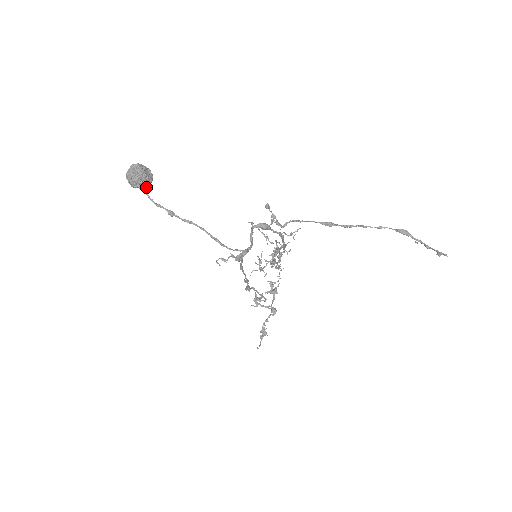
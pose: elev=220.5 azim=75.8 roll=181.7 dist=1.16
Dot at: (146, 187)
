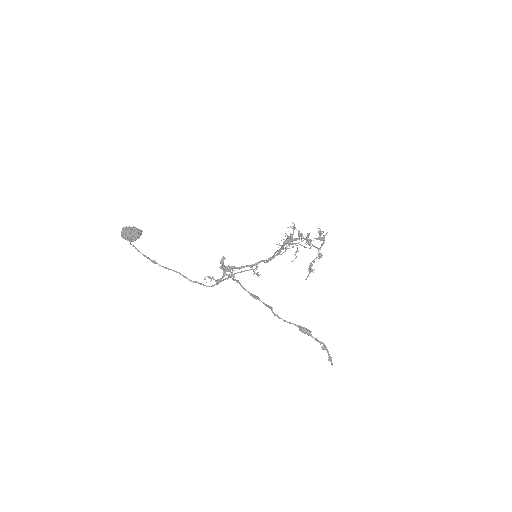
Dot at: occluded
